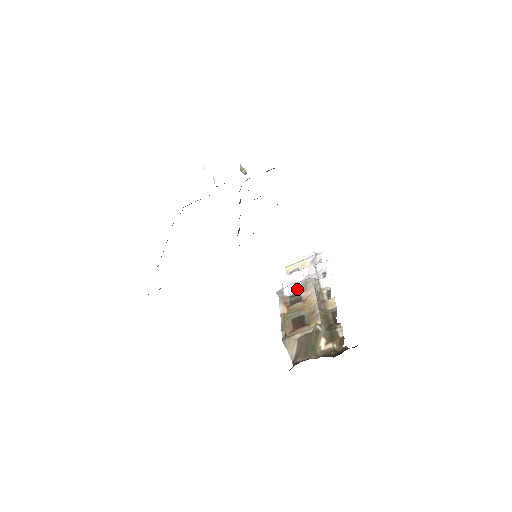
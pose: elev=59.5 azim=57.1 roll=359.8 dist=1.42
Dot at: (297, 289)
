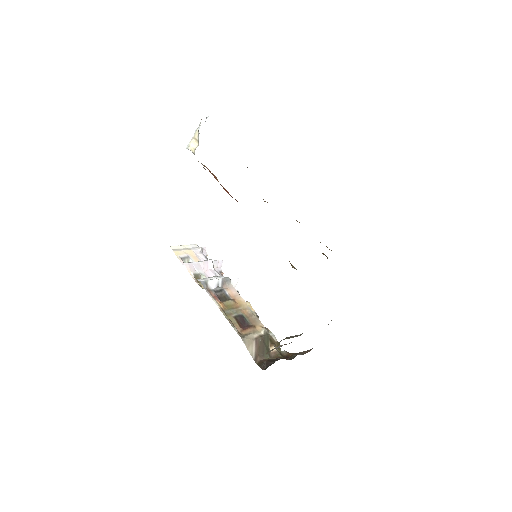
Dot at: (219, 285)
